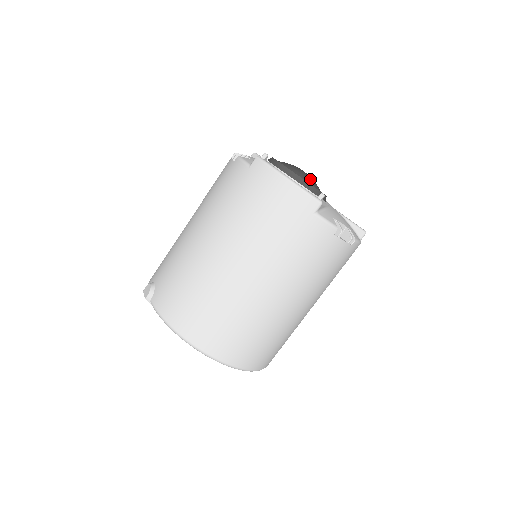
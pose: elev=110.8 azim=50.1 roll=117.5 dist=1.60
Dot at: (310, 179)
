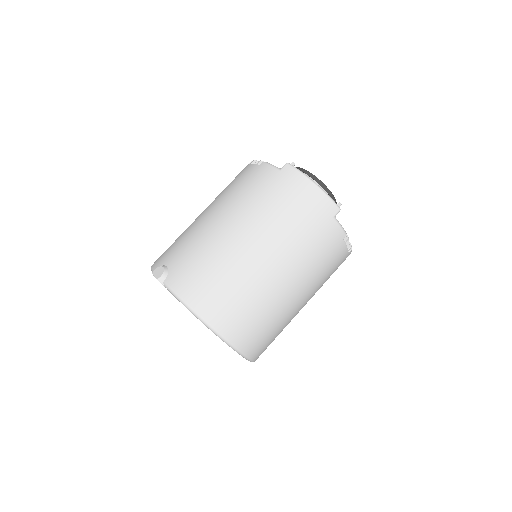
Dot at: occluded
